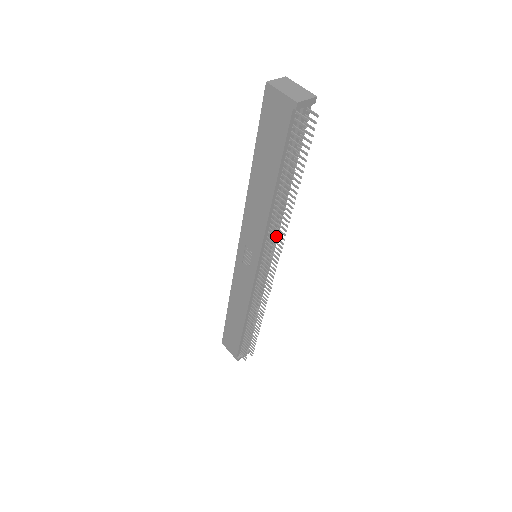
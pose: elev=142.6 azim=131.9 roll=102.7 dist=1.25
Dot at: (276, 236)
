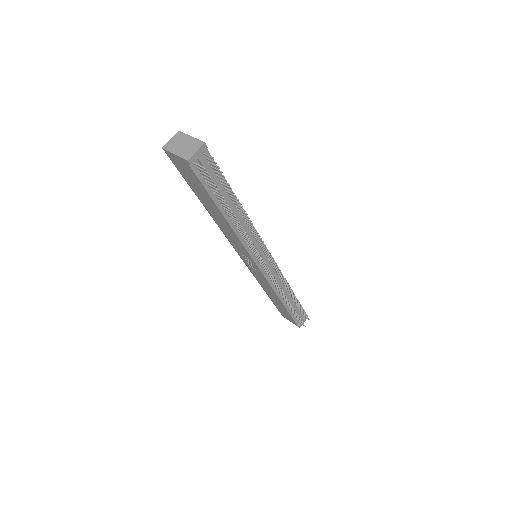
Dot at: occluded
